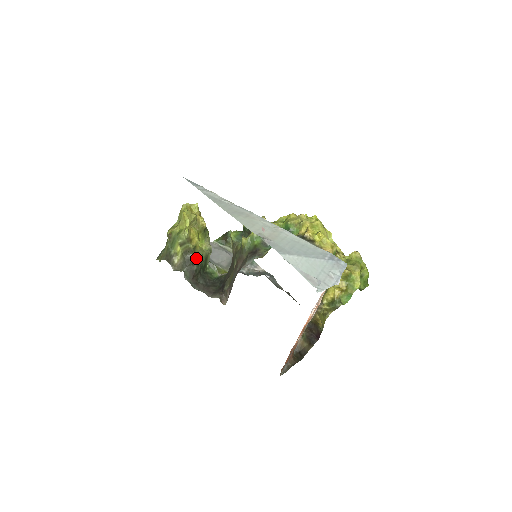
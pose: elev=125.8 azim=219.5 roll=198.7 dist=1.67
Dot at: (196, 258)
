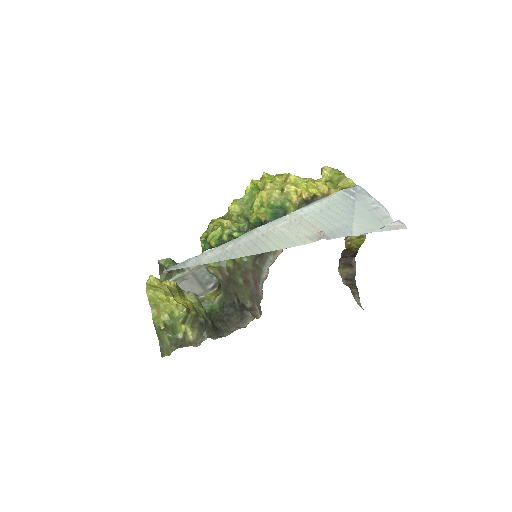
Dot at: (203, 315)
